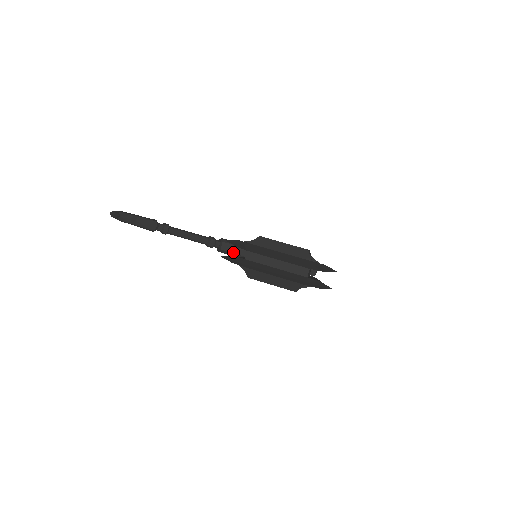
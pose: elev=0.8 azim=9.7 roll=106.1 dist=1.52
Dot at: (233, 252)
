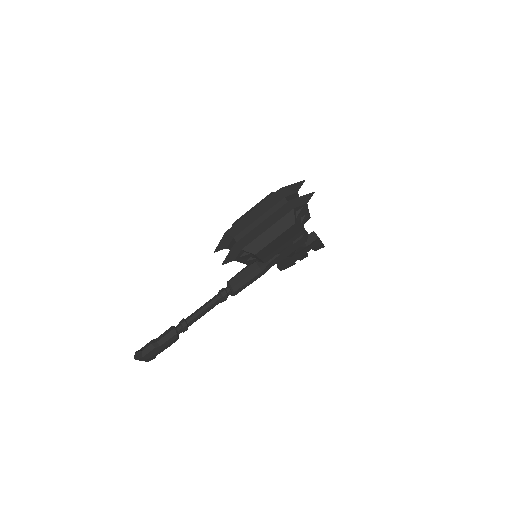
Dot at: (242, 279)
